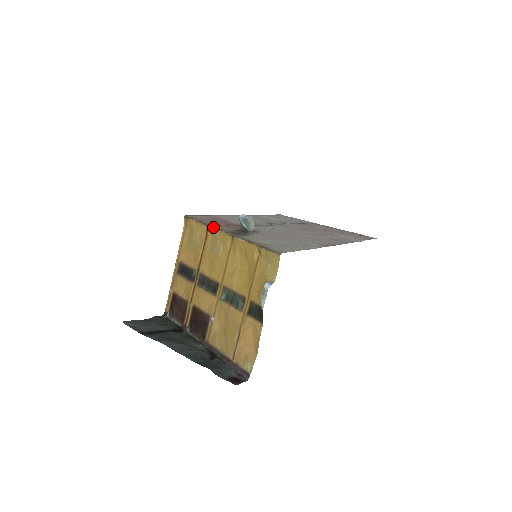
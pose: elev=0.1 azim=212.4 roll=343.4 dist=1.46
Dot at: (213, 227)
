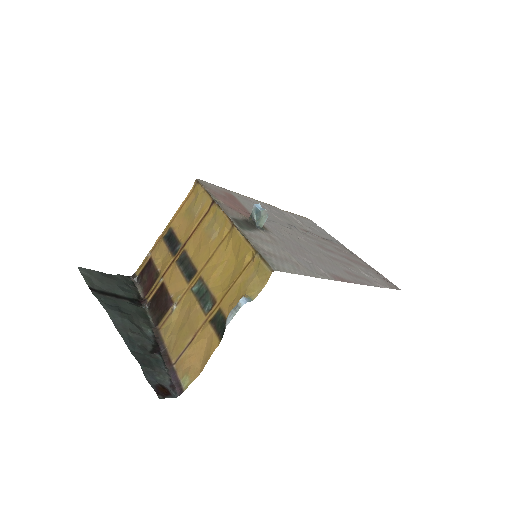
Dot at: (218, 205)
